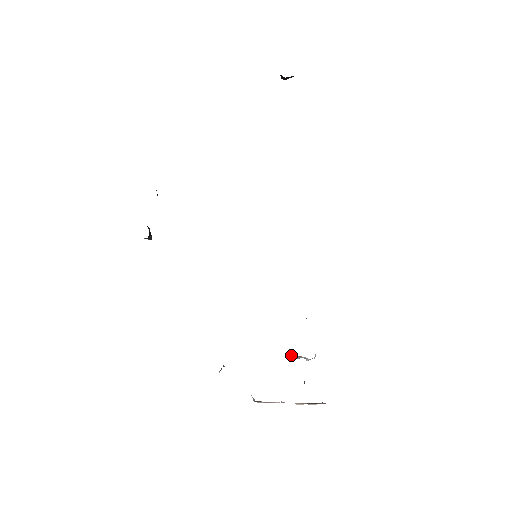
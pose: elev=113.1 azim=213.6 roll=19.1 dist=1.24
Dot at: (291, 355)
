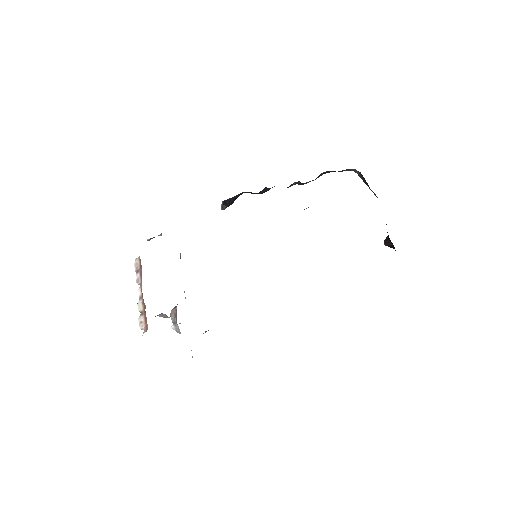
Dot at: (175, 308)
